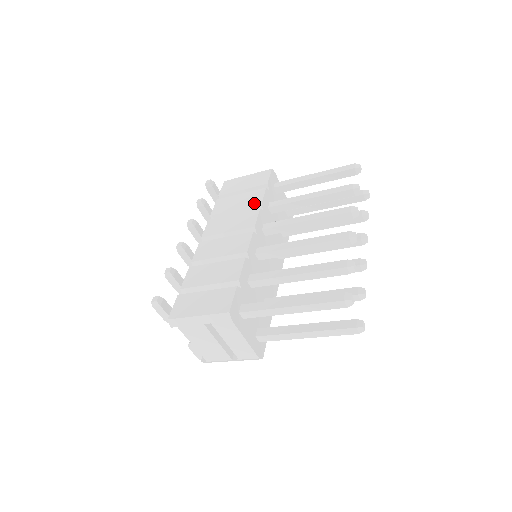
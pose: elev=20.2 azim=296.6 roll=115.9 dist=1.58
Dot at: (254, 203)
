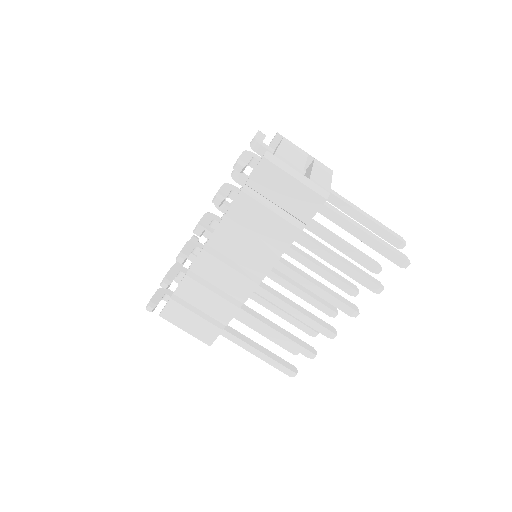
Dot at: occluded
